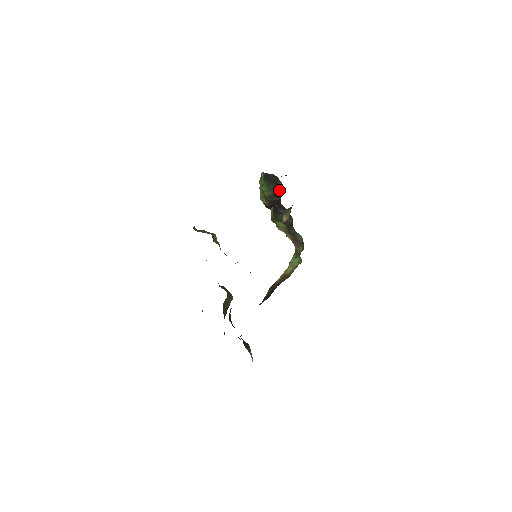
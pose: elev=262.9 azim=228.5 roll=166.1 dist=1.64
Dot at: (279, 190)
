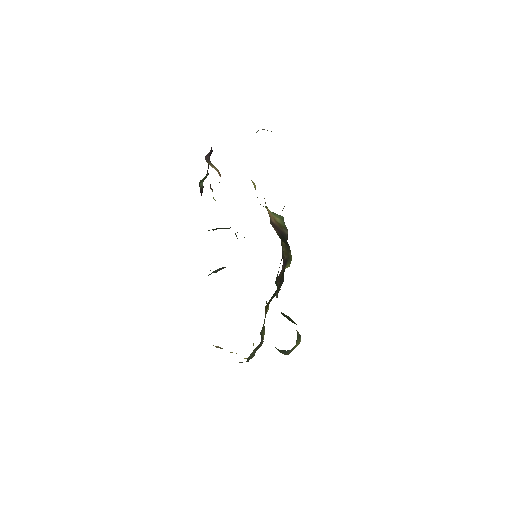
Dot at: (227, 228)
